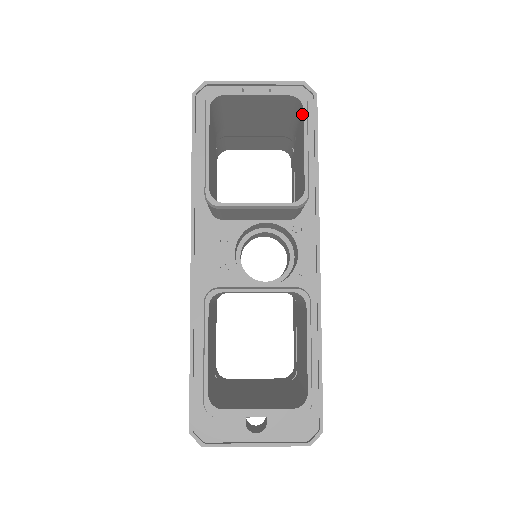
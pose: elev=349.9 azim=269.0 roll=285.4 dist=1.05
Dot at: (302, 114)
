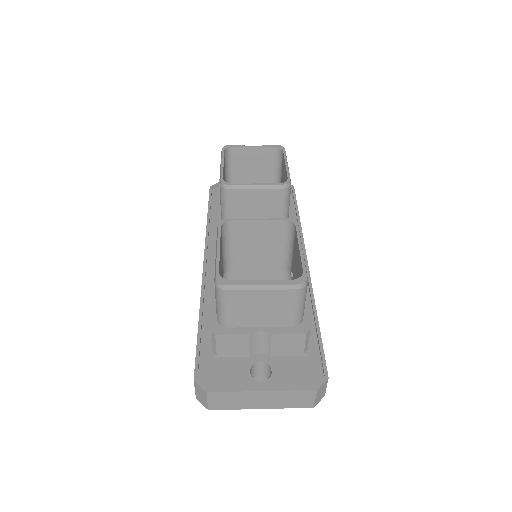
Dot at: (283, 156)
